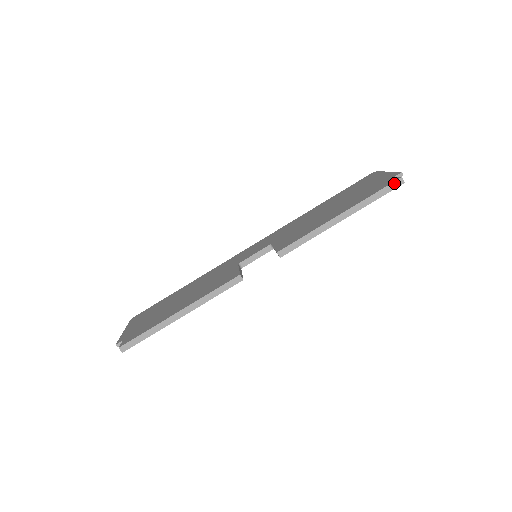
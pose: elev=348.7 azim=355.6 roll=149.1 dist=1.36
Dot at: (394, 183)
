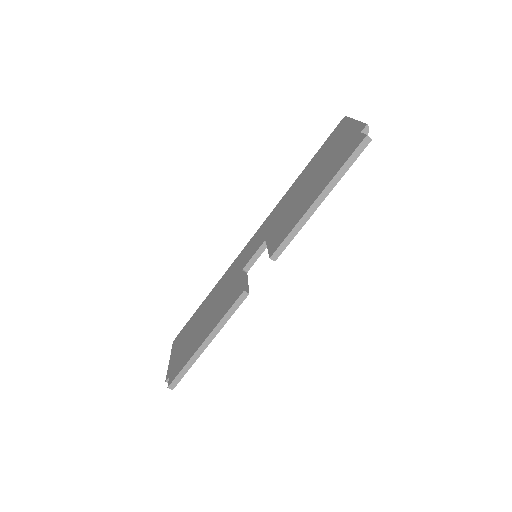
Dot at: (361, 145)
